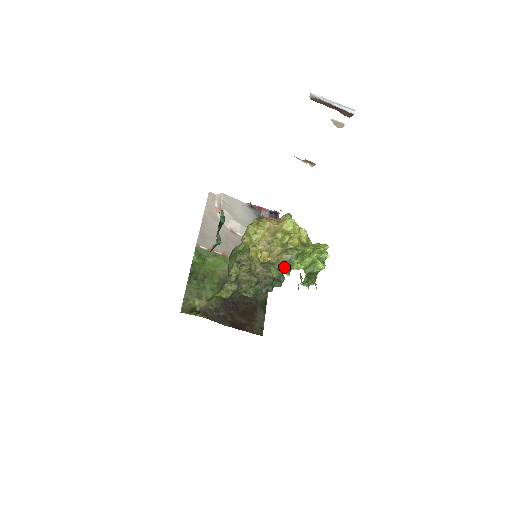
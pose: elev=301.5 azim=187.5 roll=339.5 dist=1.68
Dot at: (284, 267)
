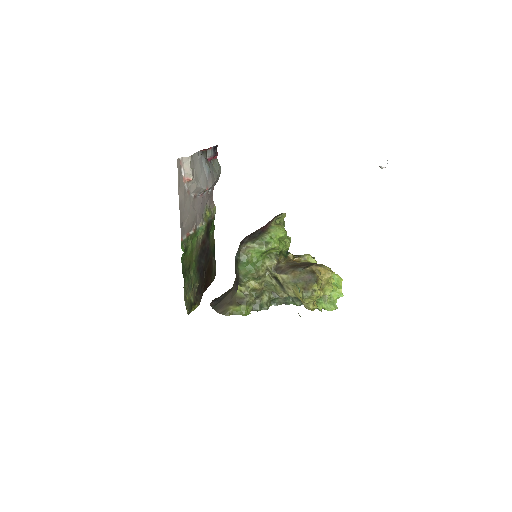
Dot at: (320, 305)
